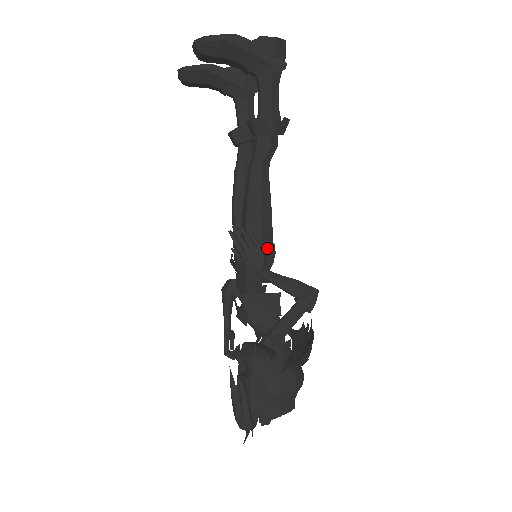
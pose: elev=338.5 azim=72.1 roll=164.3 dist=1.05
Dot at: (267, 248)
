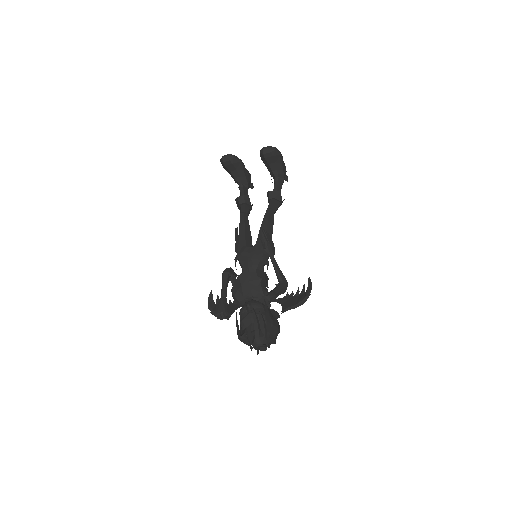
Dot at: occluded
